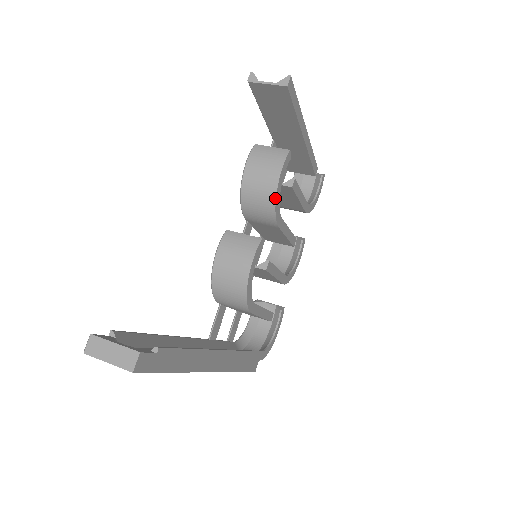
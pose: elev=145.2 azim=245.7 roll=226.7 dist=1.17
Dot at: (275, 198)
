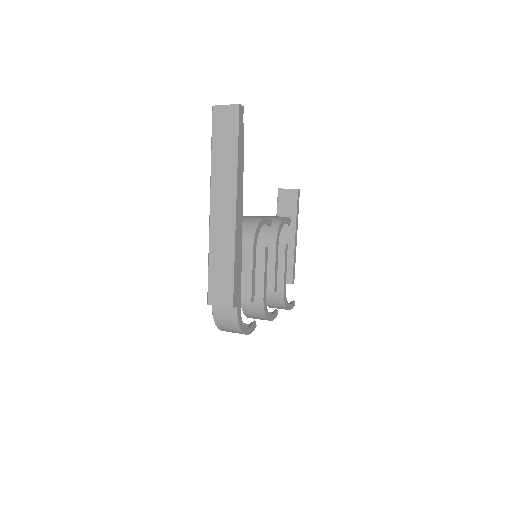
Dot at: (281, 222)
